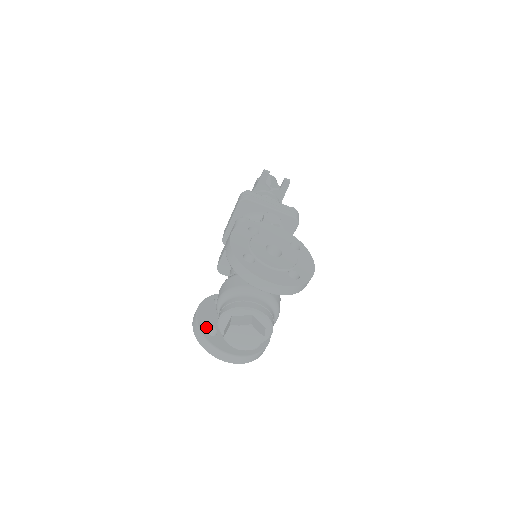
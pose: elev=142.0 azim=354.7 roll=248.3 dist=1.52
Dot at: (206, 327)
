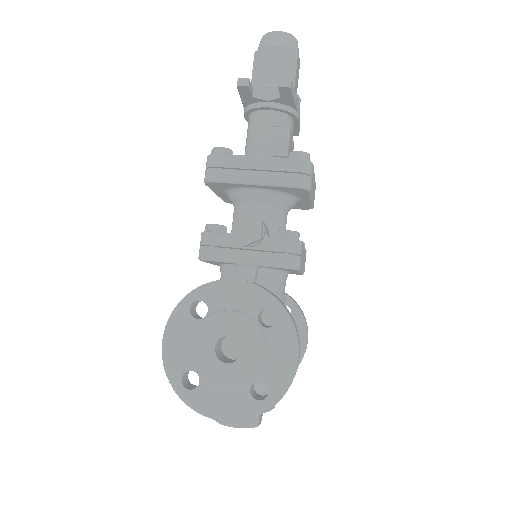
Dot at: occluded
